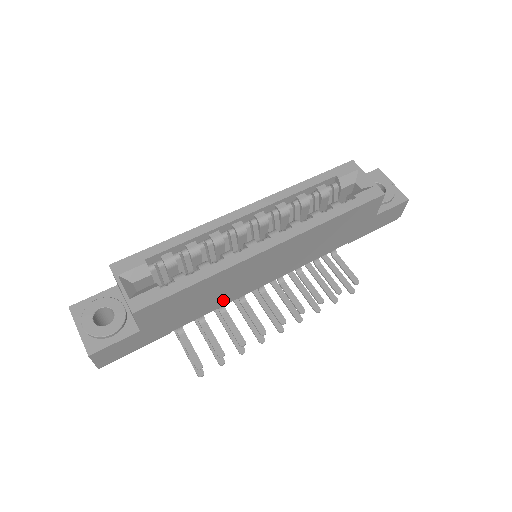
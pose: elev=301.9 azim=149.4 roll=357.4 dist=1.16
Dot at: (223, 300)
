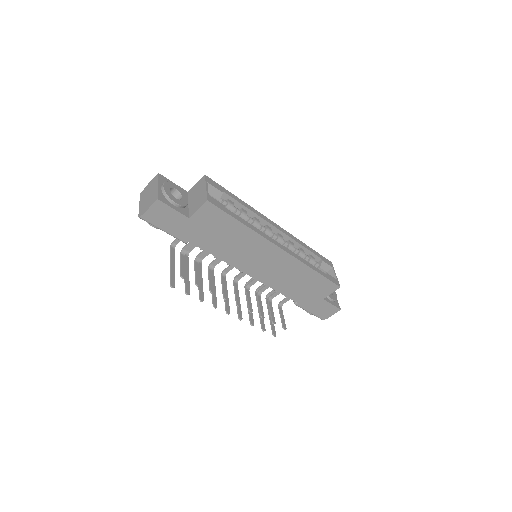
Dot at: (228, 256)
